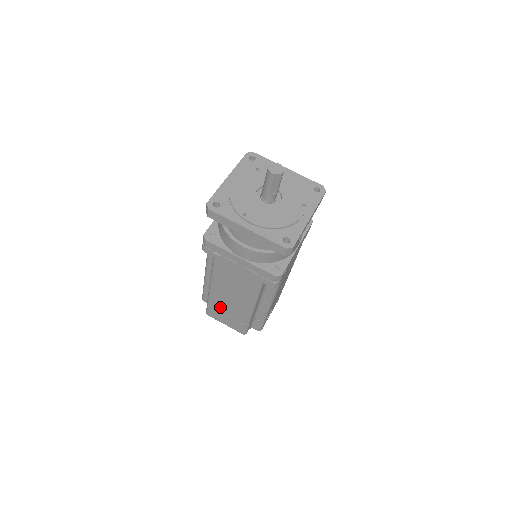
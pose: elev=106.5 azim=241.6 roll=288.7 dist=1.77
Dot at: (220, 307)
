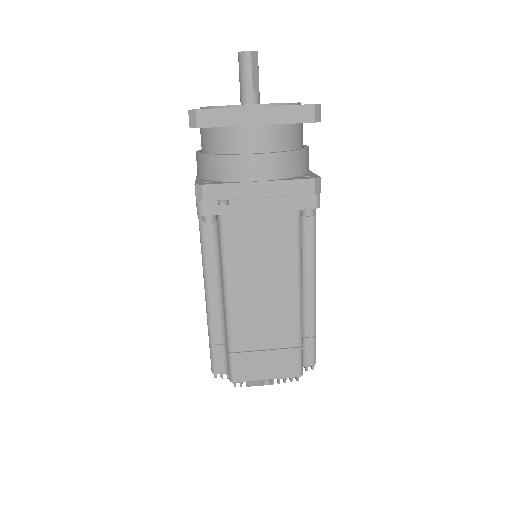
Dot at: (251, 338)
